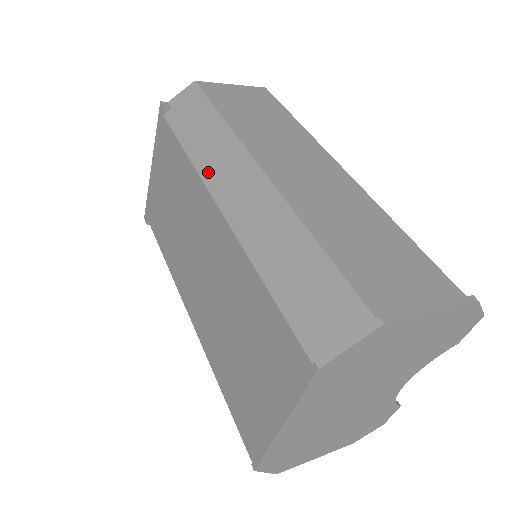
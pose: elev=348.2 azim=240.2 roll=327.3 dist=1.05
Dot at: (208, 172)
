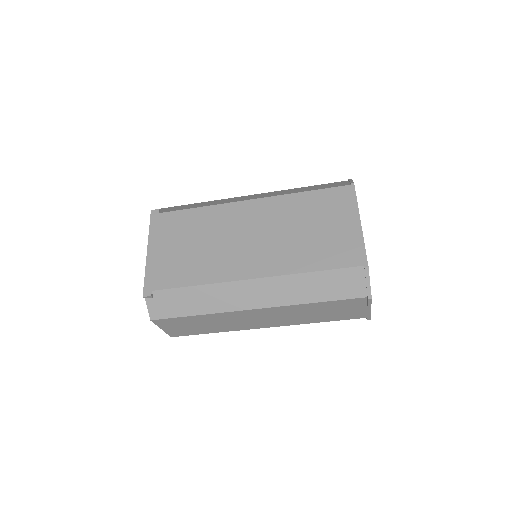
Dot at: (226, 202)
